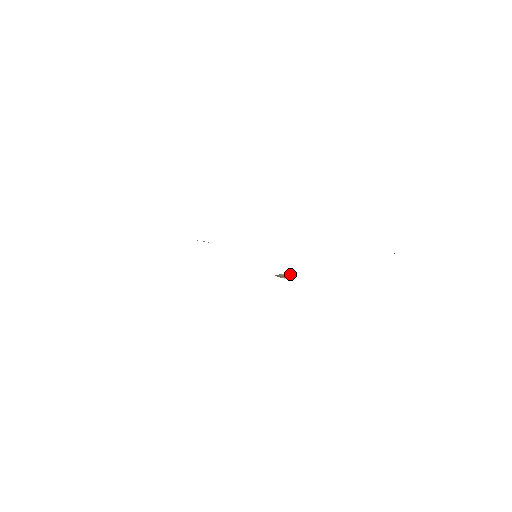
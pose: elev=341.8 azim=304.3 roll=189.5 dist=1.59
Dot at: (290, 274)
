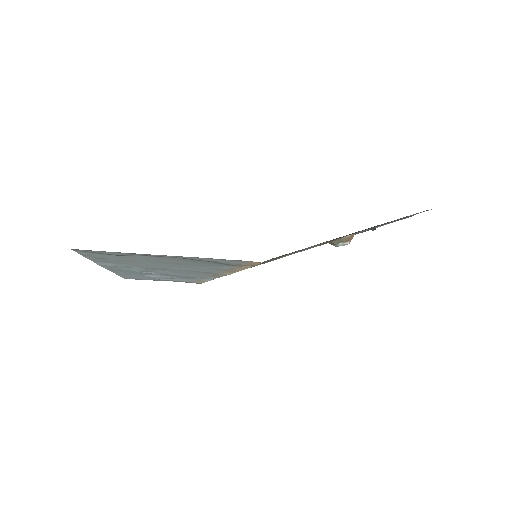
Dot at: (352, 235)
